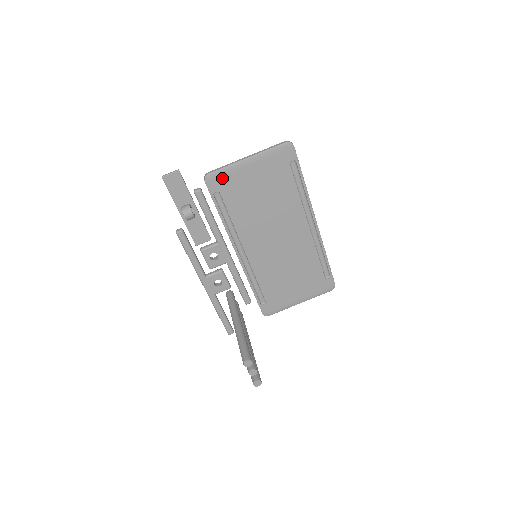
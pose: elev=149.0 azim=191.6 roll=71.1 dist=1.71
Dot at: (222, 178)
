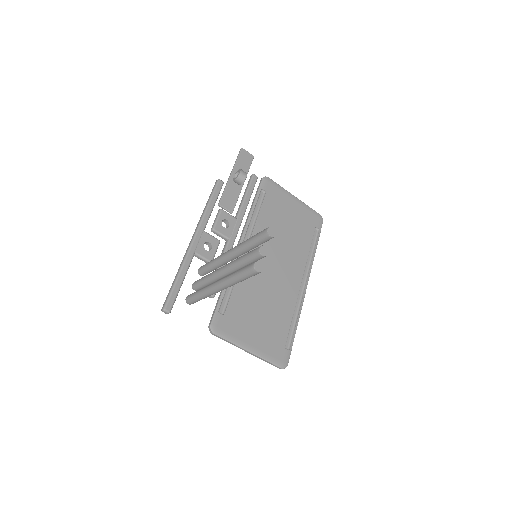
Dot at: (274, 188)
